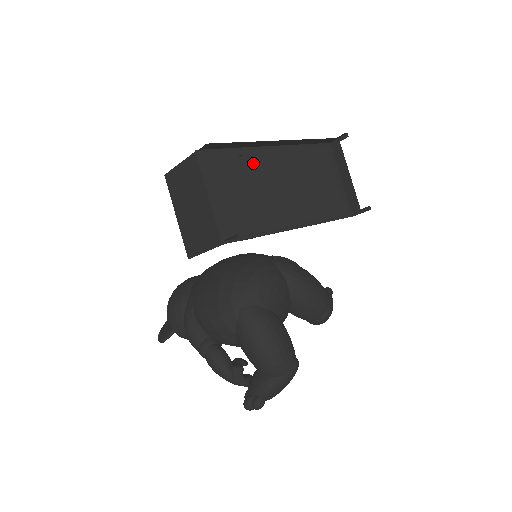
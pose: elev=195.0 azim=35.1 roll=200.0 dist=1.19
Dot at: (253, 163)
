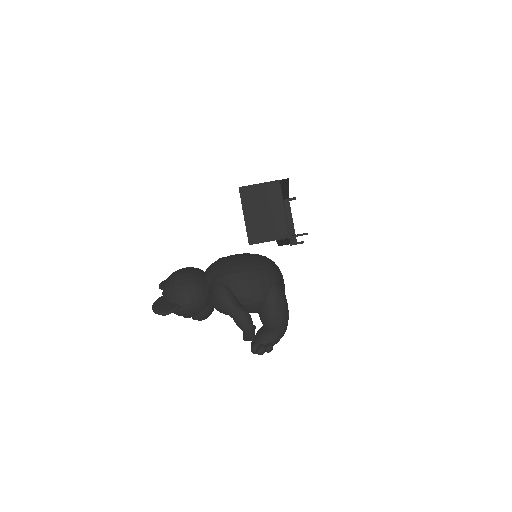
Dot at: occluded
